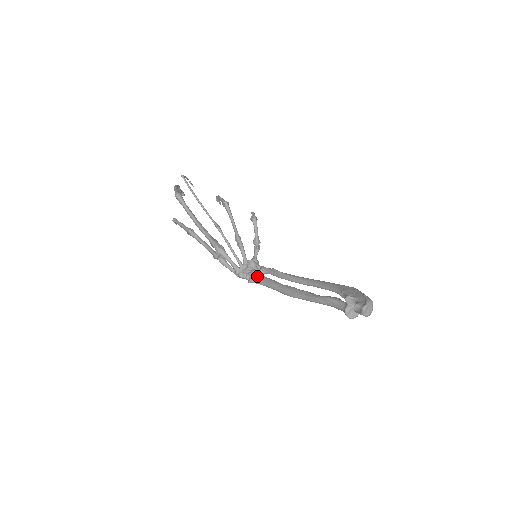
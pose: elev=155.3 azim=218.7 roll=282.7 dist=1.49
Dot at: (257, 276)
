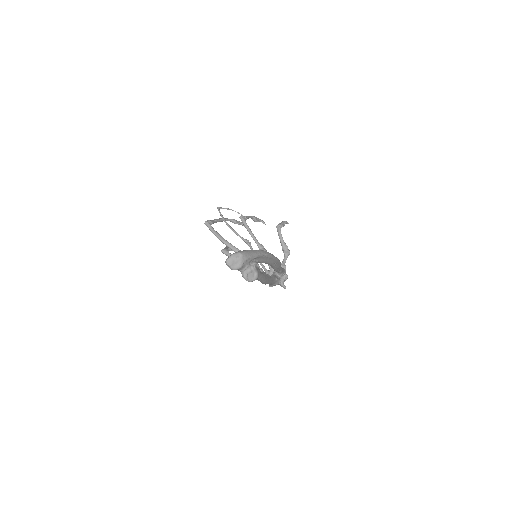
Dot at: occluded
